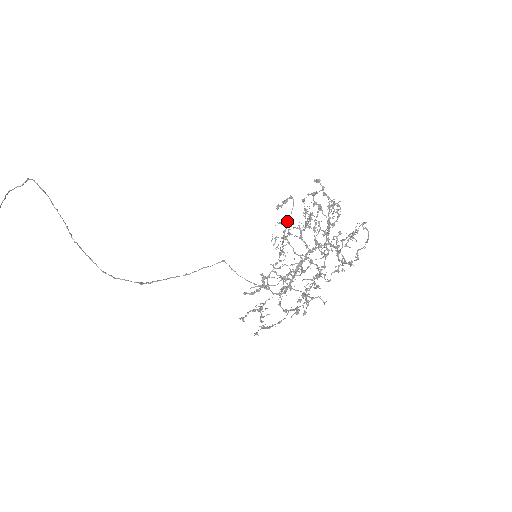
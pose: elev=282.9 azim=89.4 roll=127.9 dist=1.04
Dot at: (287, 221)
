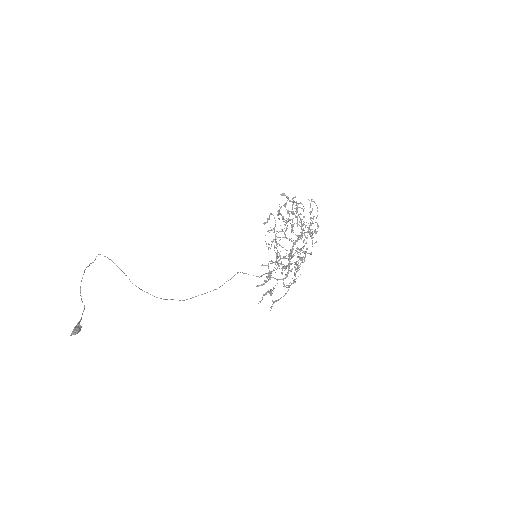
Dot at: (274, 232)
